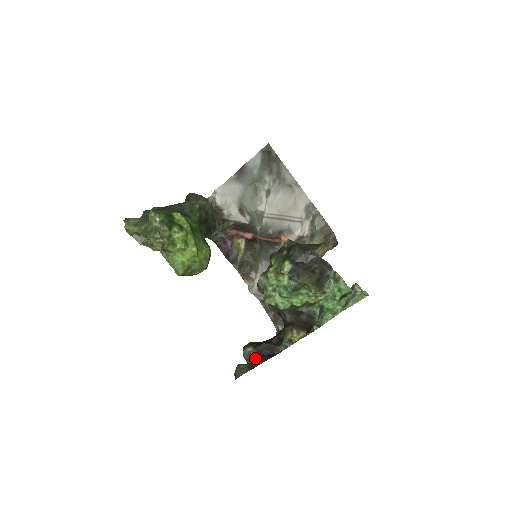
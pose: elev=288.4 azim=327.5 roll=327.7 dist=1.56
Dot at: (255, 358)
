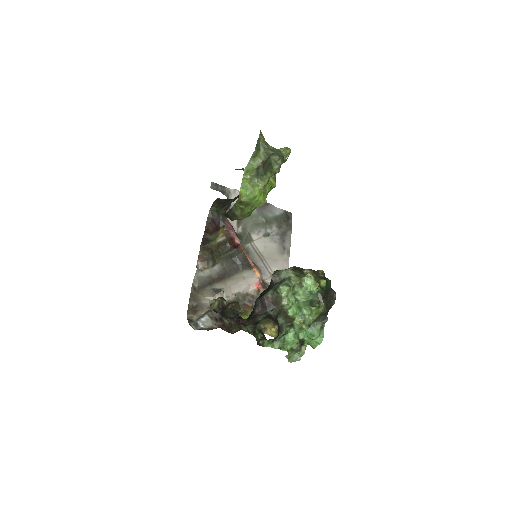
Dot at: (225, 313)
